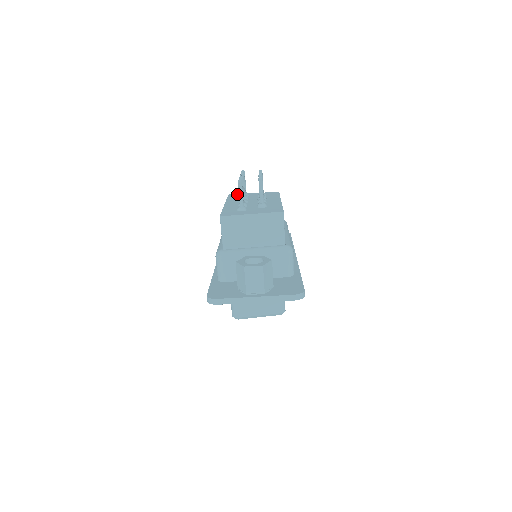
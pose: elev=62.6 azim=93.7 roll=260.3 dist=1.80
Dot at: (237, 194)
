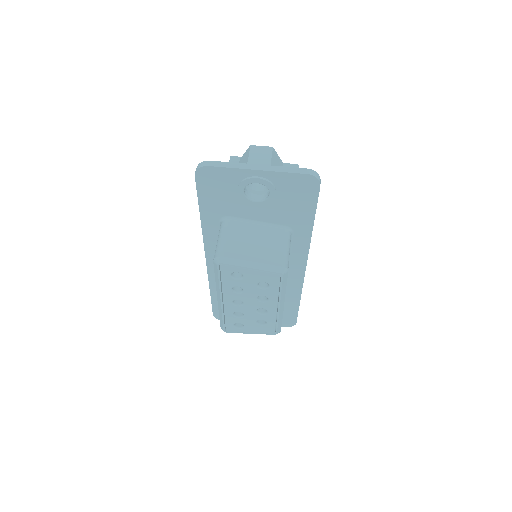
Dot at: occluded
